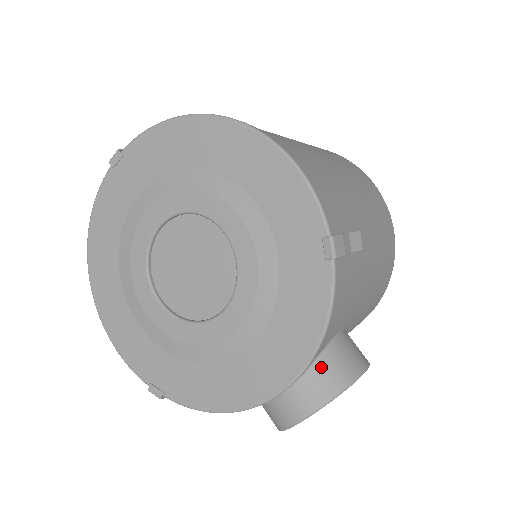
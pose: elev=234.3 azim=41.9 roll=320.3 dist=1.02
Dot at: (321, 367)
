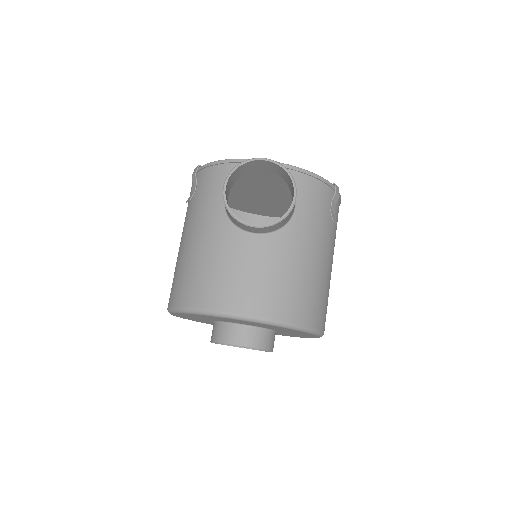
Dot at: occluded
